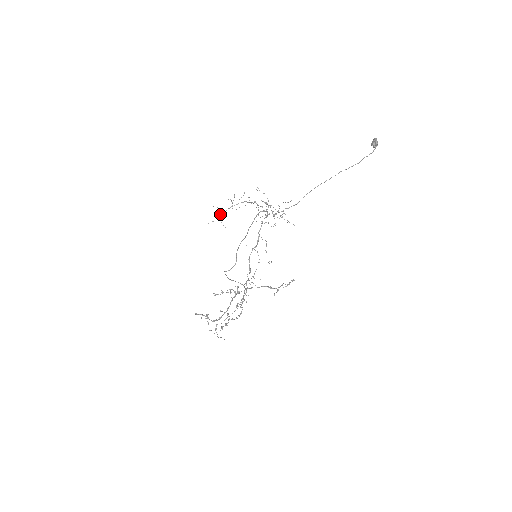
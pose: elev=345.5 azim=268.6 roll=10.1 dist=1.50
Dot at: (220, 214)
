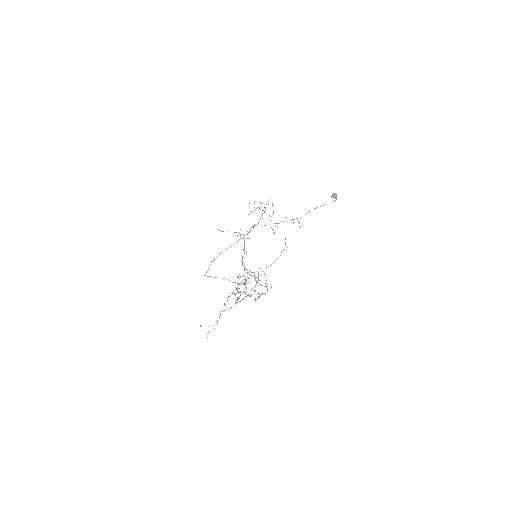
Dot at: occluded
